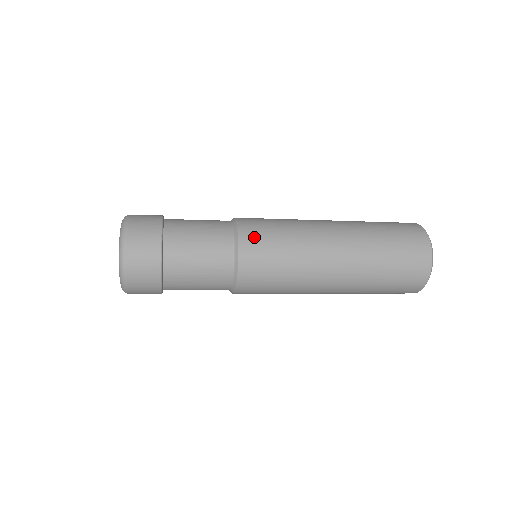
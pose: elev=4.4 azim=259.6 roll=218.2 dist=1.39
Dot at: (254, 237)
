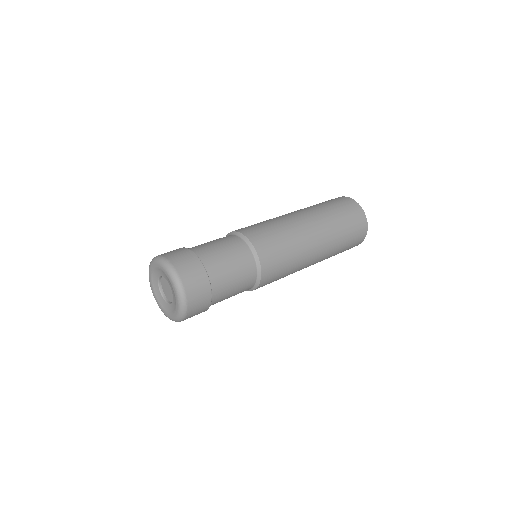
Dot at: (271, 275)
